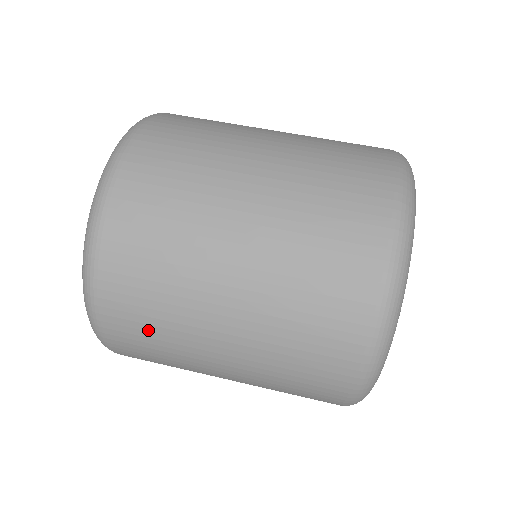
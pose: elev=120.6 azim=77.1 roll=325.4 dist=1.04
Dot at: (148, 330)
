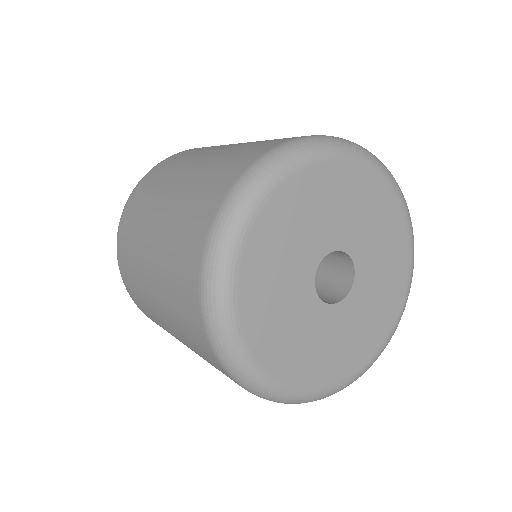
Dot at: (129, 243)
